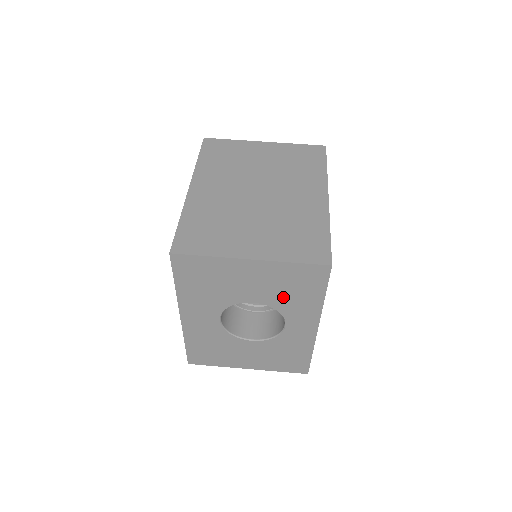
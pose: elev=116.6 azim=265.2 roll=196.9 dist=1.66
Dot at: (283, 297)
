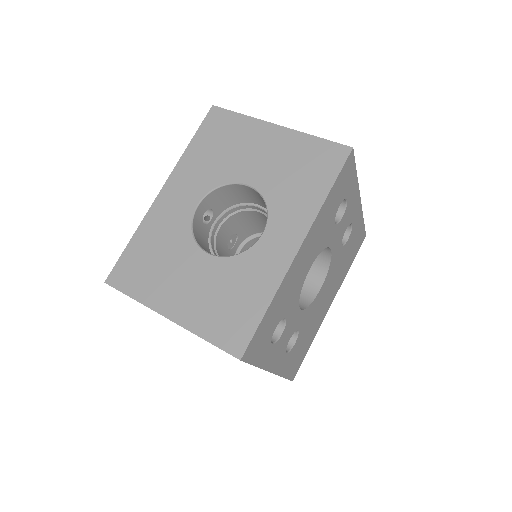
Dot at: (283, 183)
